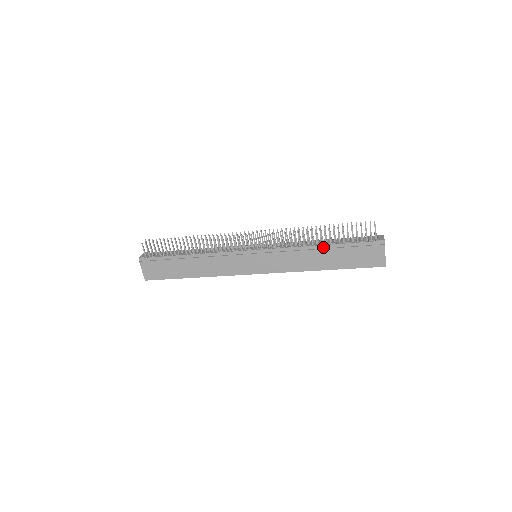
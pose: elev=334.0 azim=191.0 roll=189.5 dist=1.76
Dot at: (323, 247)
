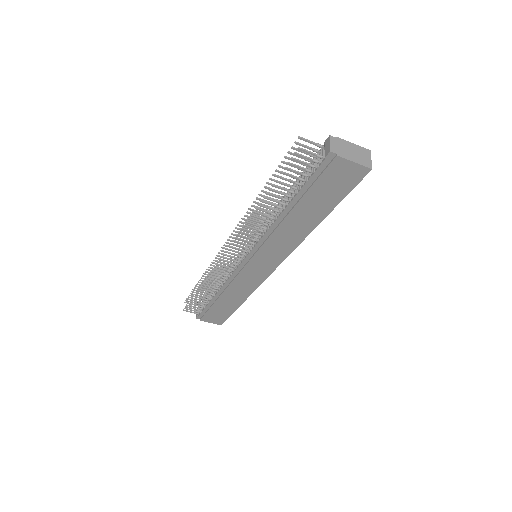
Dot at: (287, 211)
